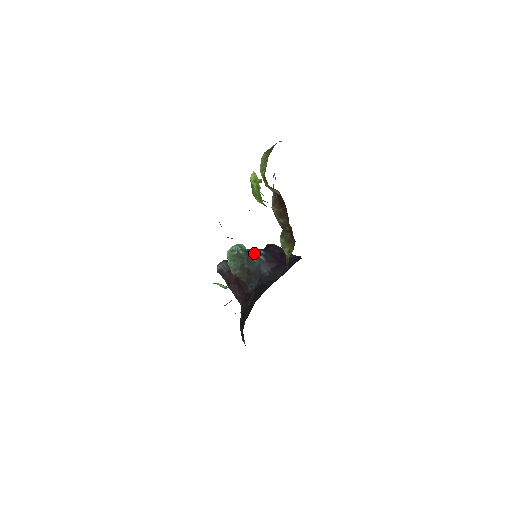
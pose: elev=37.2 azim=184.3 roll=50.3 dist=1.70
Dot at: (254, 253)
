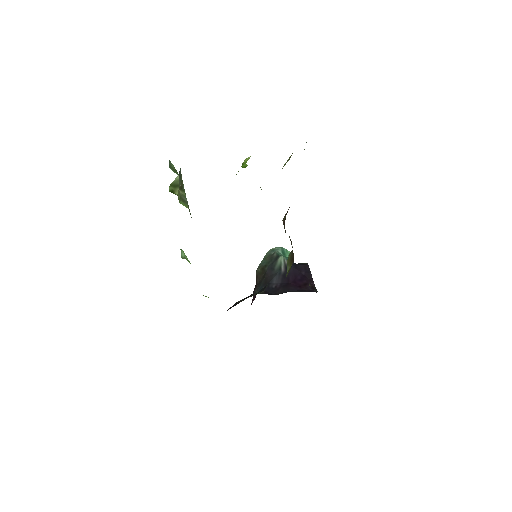
Dot at: (281, 261)
